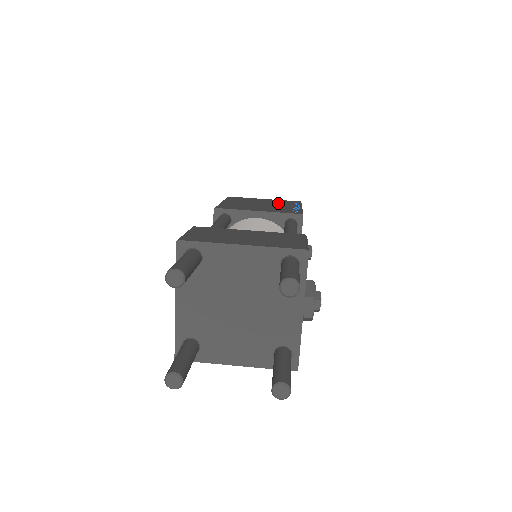
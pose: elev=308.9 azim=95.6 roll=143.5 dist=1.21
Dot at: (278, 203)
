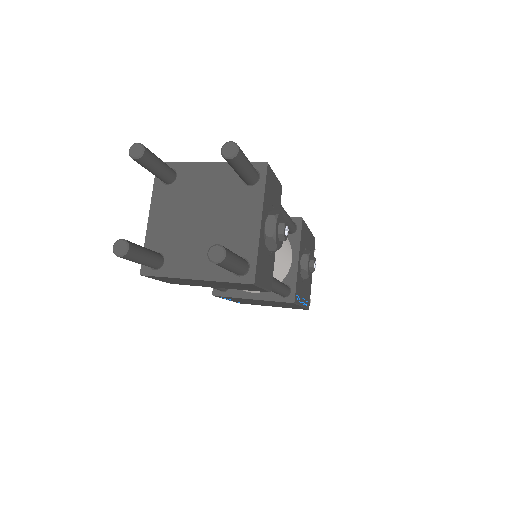
Dot at: occluded
